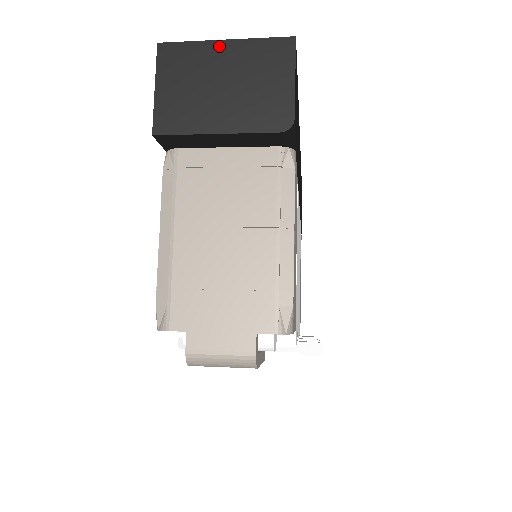
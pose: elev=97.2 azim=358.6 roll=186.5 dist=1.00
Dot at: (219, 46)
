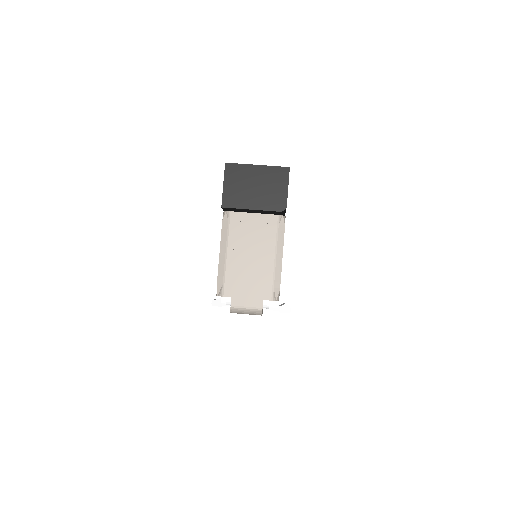
Dot at: (254, 168)
